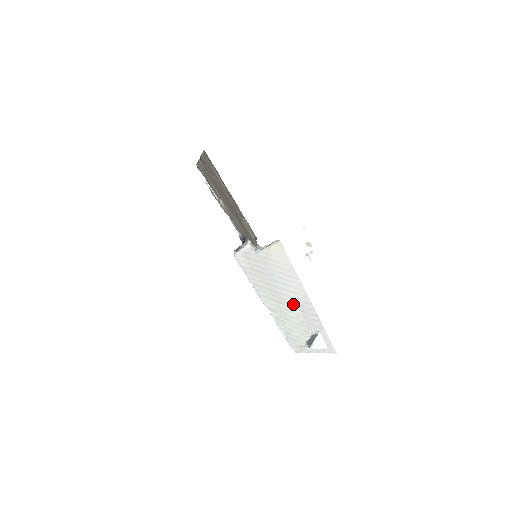
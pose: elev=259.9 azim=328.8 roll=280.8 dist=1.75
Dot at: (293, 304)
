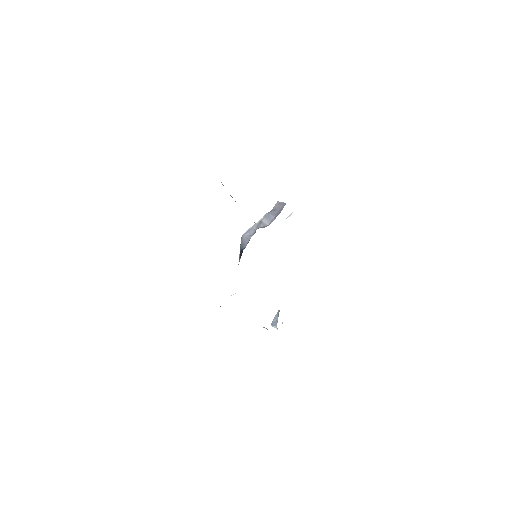
Dot at: occluded
